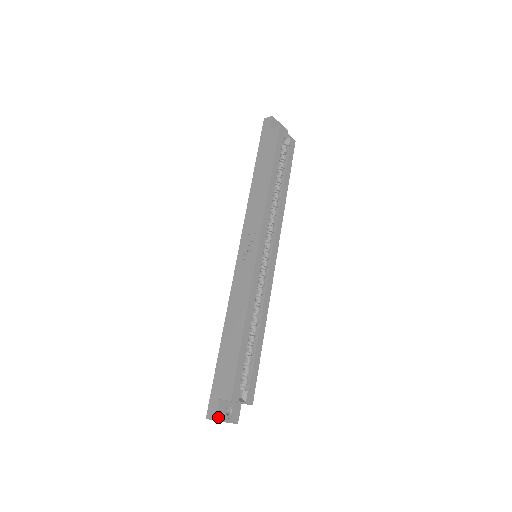
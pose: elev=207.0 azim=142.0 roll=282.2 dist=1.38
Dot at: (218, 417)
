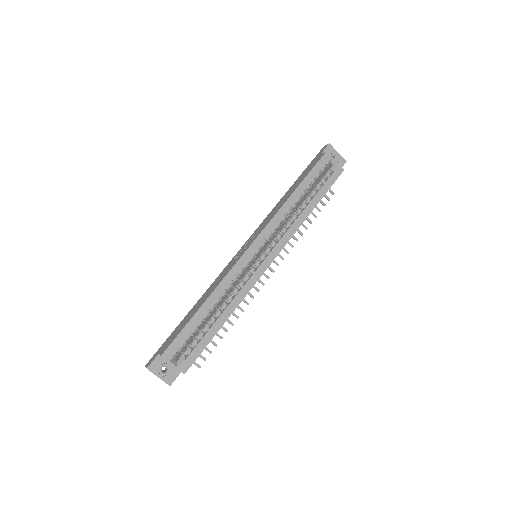
Dot at: (151, 367)
